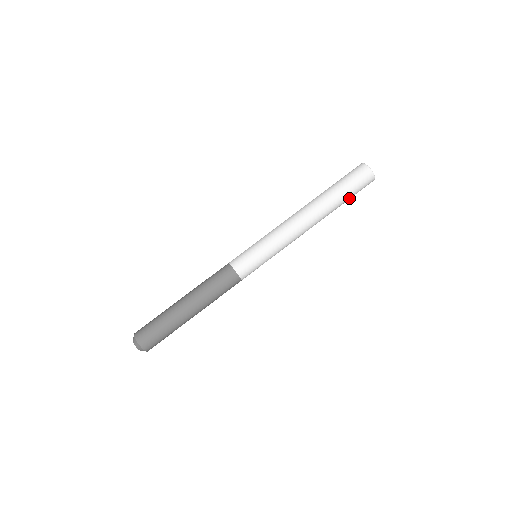
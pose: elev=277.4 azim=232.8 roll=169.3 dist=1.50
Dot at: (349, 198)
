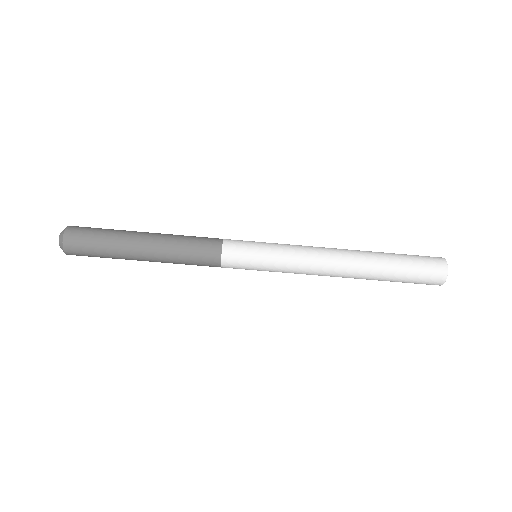
Dot at: occluded
